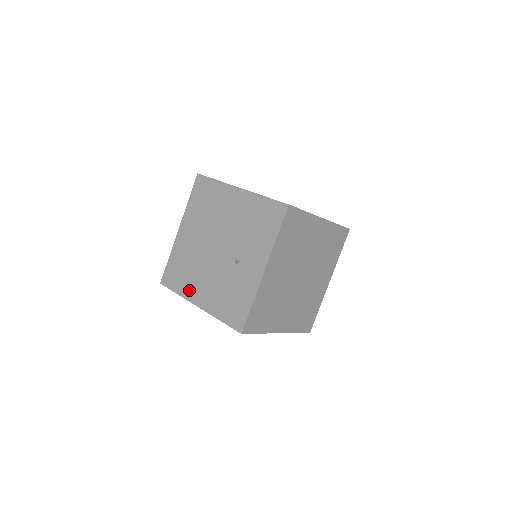
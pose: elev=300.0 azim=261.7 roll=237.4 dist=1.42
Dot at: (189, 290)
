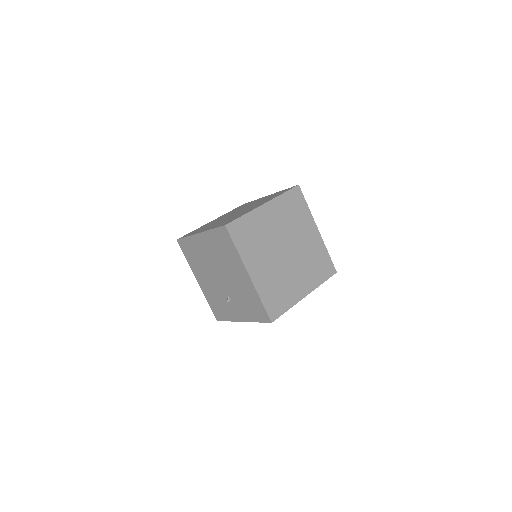
Dot at: (195, 269)
